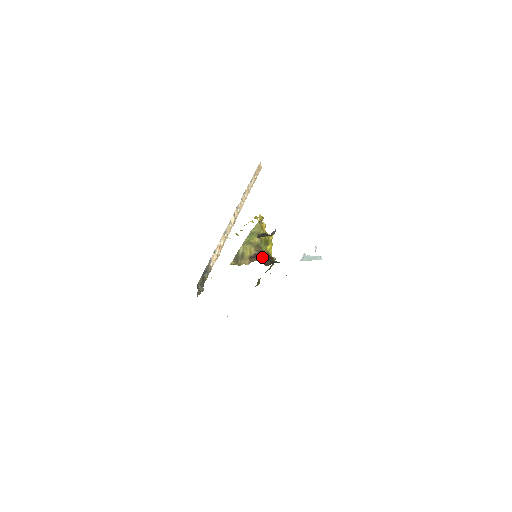
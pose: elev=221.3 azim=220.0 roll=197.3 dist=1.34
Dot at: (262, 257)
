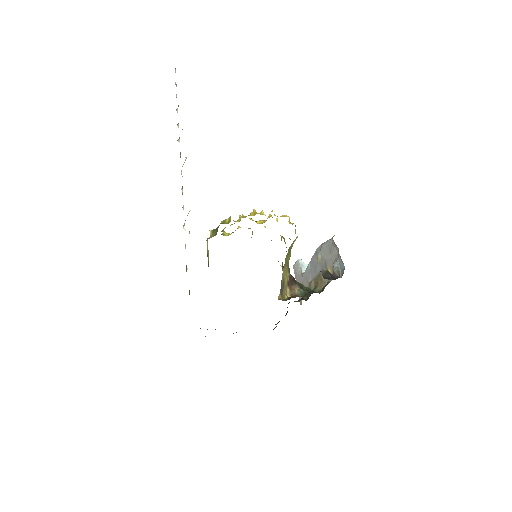
Dot at: (294, 281)
